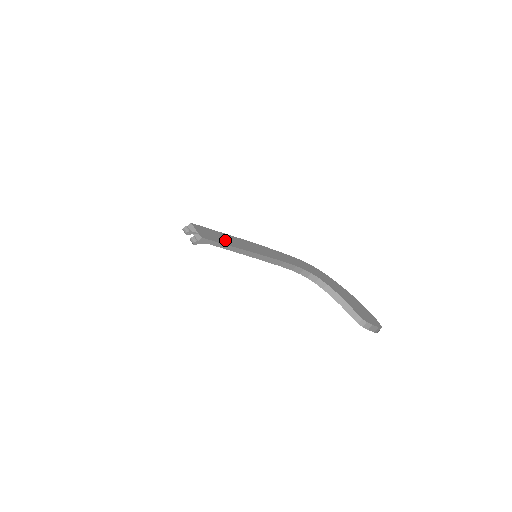
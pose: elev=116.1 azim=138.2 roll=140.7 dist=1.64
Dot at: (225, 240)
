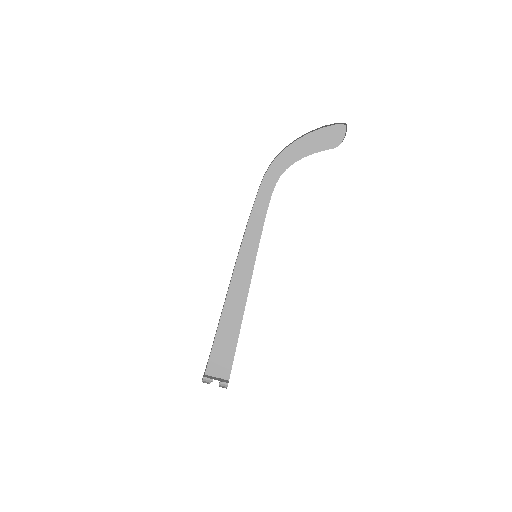
Dot at: (235, 314)
